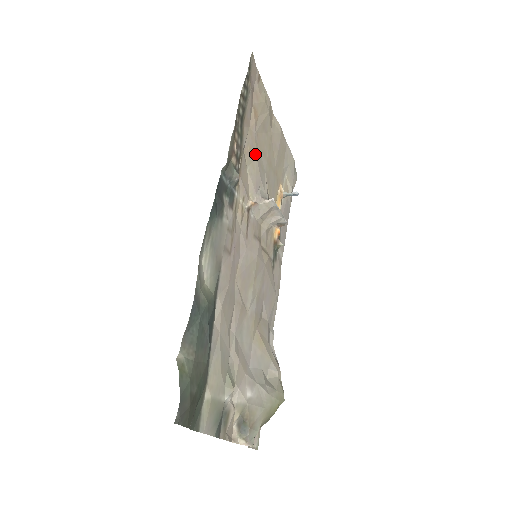
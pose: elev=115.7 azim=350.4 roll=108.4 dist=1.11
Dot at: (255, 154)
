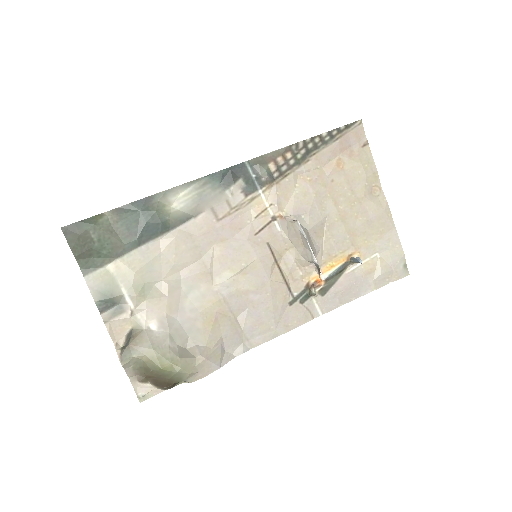
Dot at: (316, 189)
